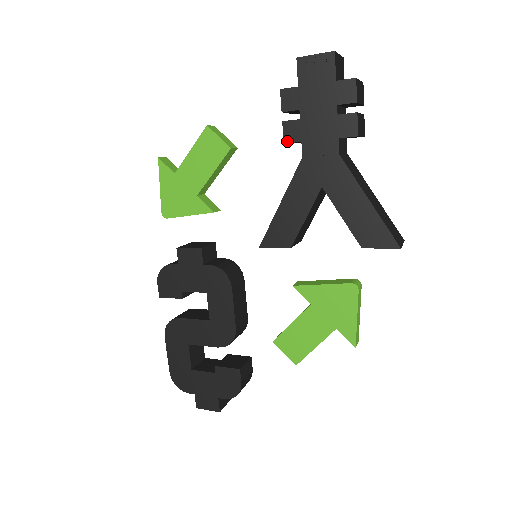
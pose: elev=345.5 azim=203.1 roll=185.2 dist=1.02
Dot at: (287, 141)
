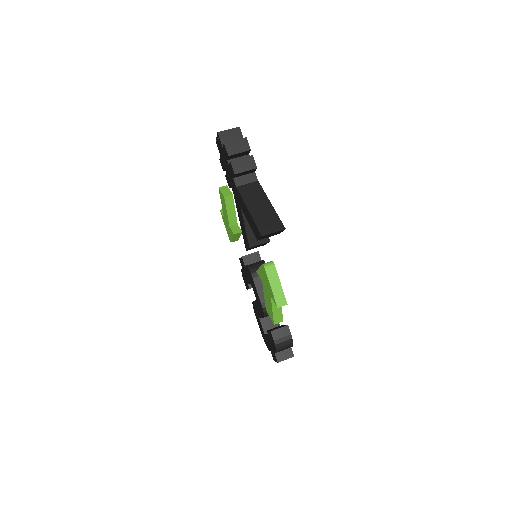
Dot at: (229, 186)
